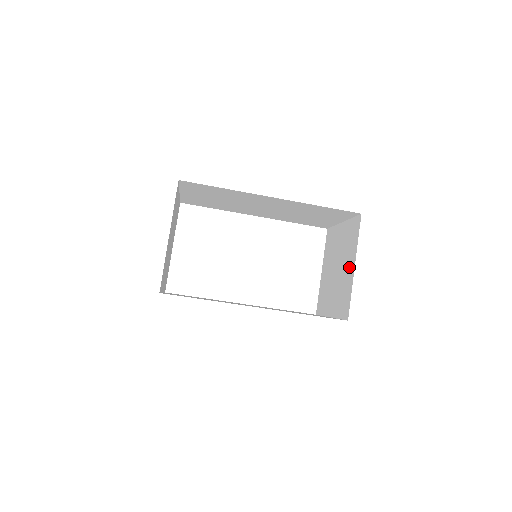
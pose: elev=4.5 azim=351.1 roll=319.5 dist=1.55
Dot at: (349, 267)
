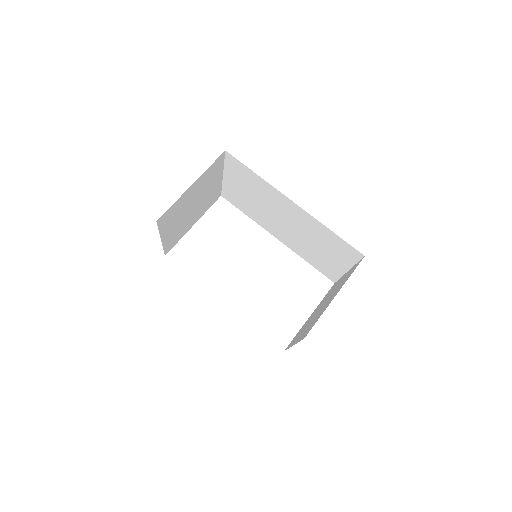
Dot at: (331, 299)
